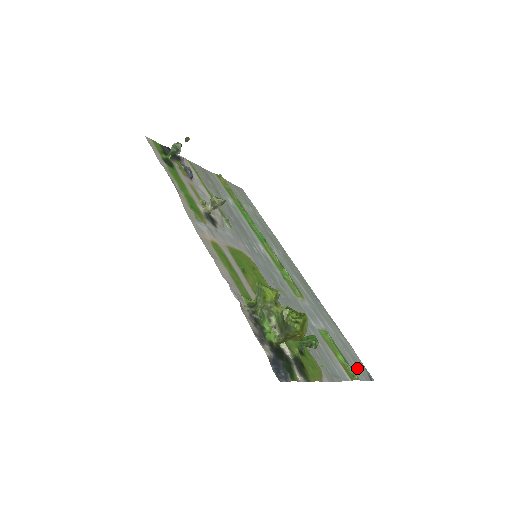
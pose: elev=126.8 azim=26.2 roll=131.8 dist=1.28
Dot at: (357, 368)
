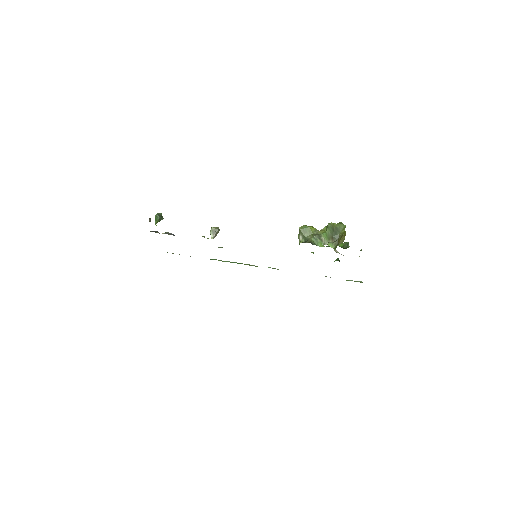
Dot at: occluded
